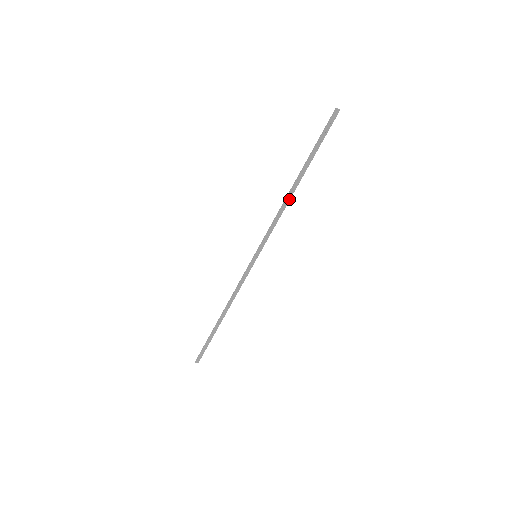
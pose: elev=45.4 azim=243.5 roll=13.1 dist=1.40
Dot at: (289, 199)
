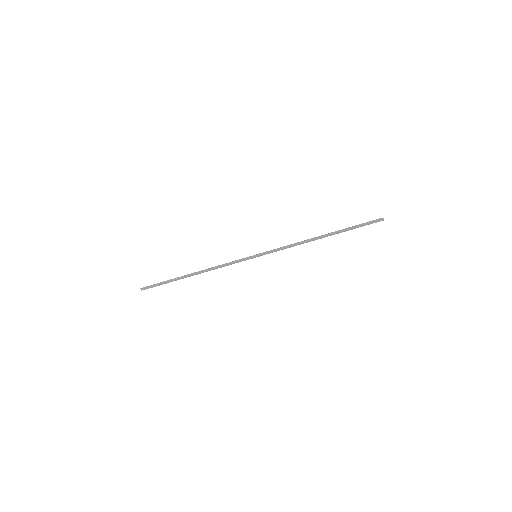
Dot at: (310, 241)
